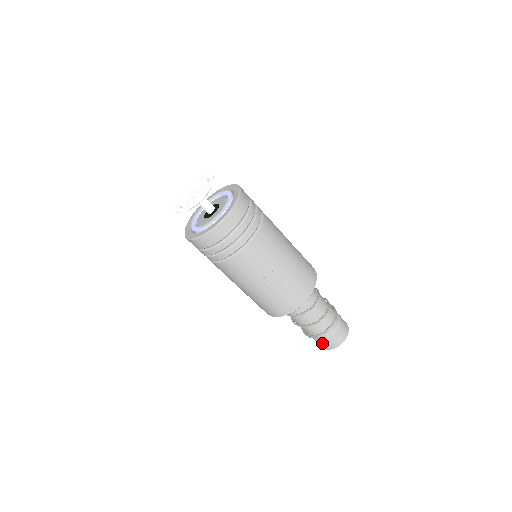
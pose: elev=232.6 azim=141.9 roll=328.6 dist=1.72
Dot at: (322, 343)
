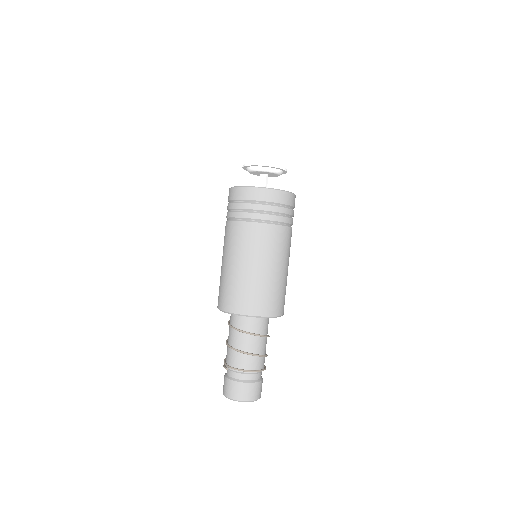
Dot at: (230, 384)
